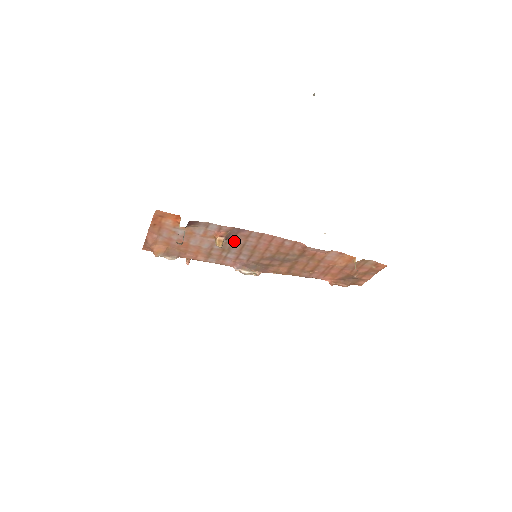
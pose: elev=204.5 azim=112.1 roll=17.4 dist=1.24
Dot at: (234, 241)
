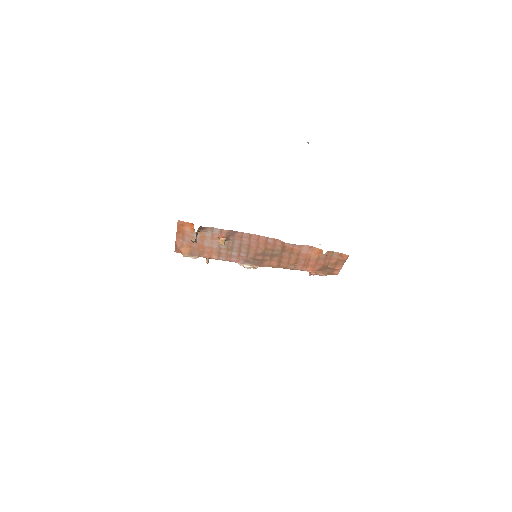
Dot at: (233, 241)
